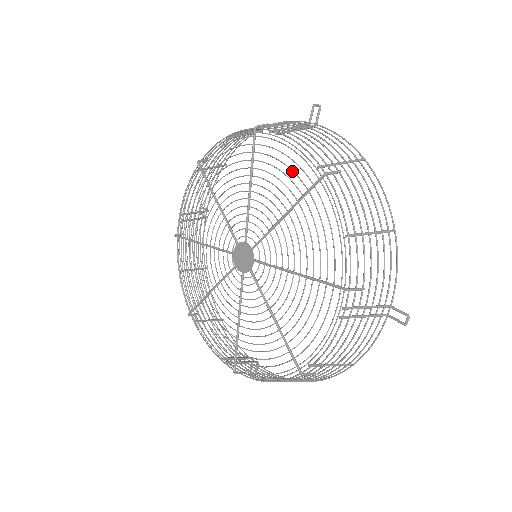
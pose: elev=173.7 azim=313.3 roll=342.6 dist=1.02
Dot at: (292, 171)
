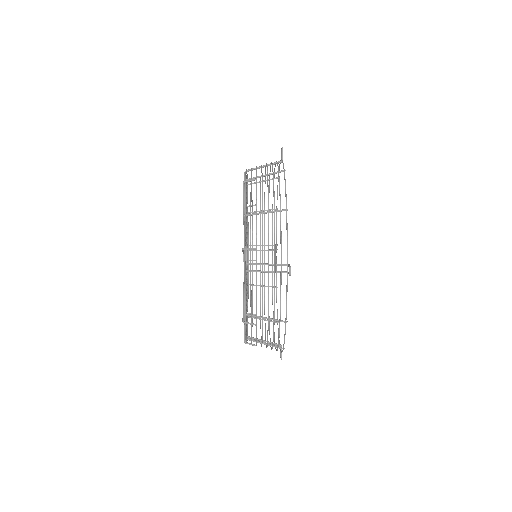
Dot at: occluded
